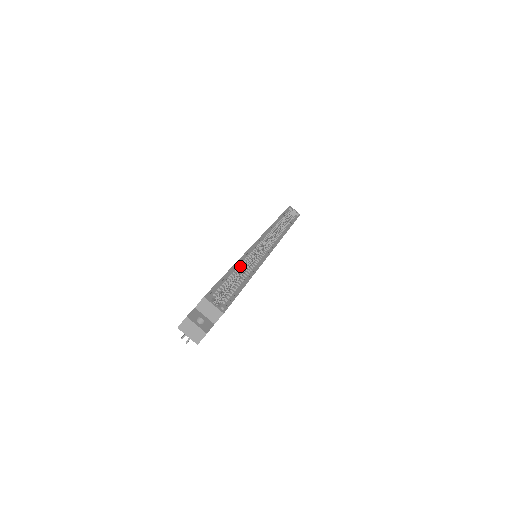
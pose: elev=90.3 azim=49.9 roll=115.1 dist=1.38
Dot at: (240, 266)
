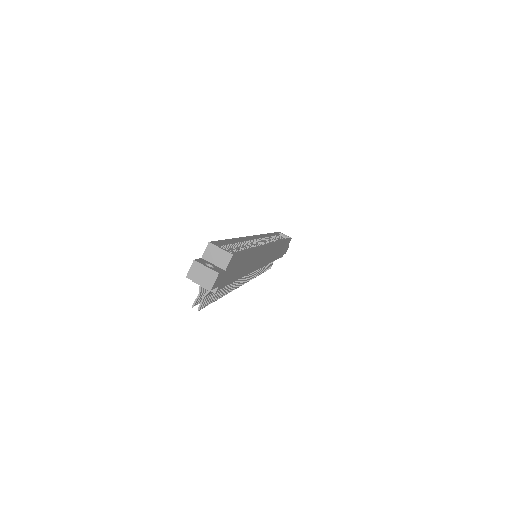
Dot at: (241, 242)
